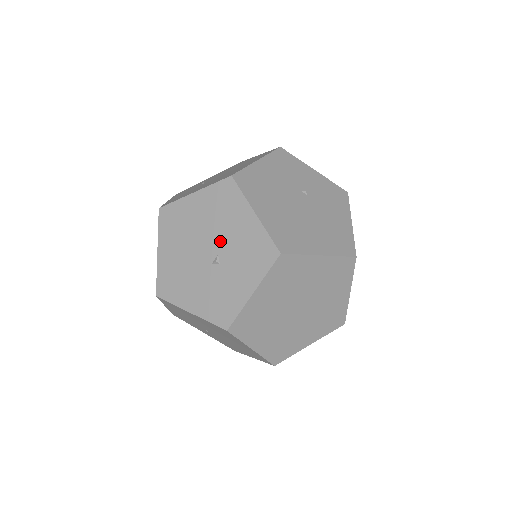
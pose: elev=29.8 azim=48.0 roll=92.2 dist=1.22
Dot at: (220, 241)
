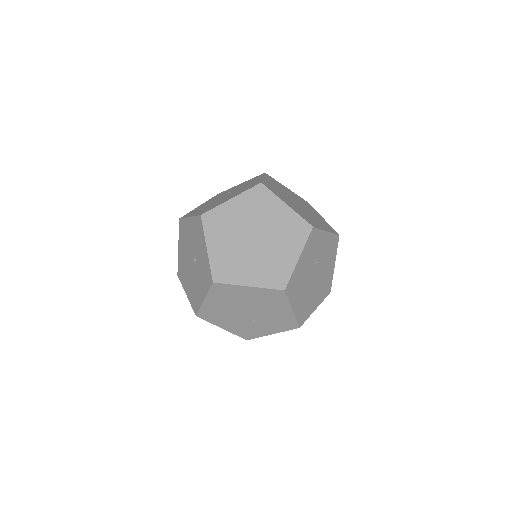
Dot at: (191, 249)
